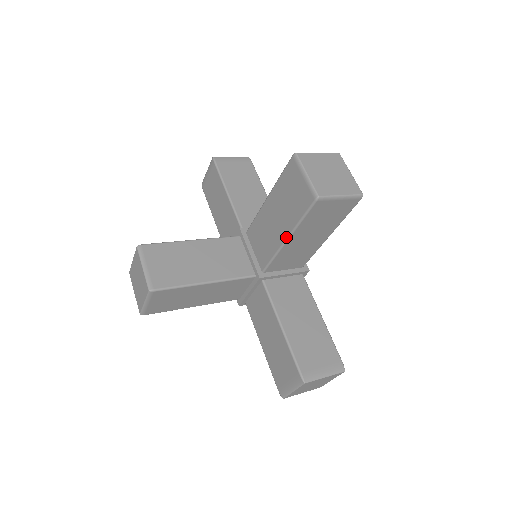
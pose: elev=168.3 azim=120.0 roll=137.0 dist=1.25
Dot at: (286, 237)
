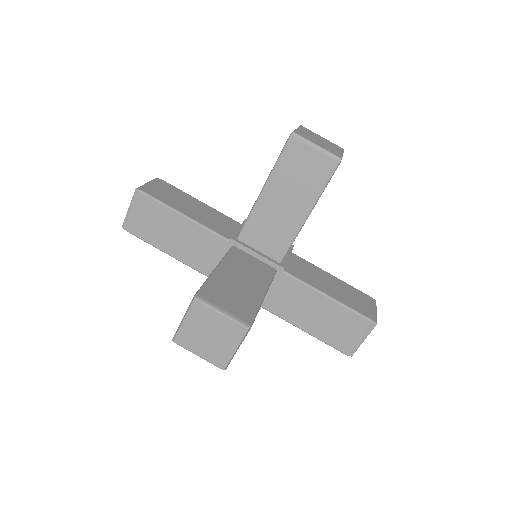
Dot at: (308, 213)
